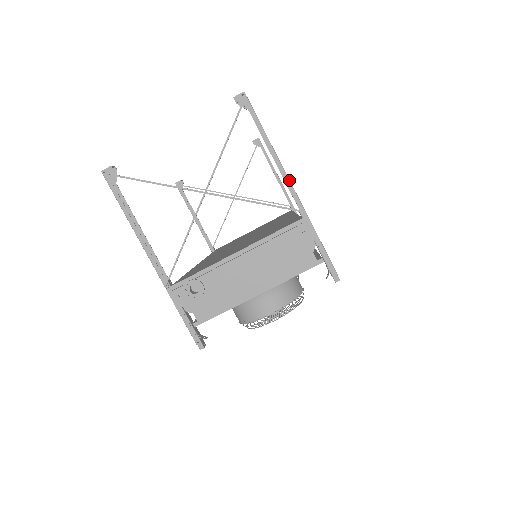
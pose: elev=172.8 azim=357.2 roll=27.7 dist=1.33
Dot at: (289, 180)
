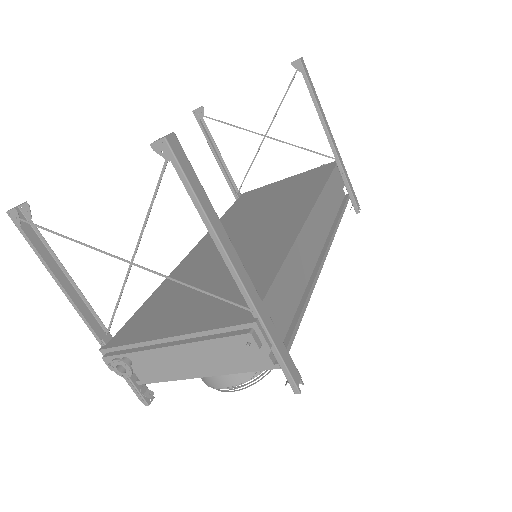
Dot at: (235, 271)
